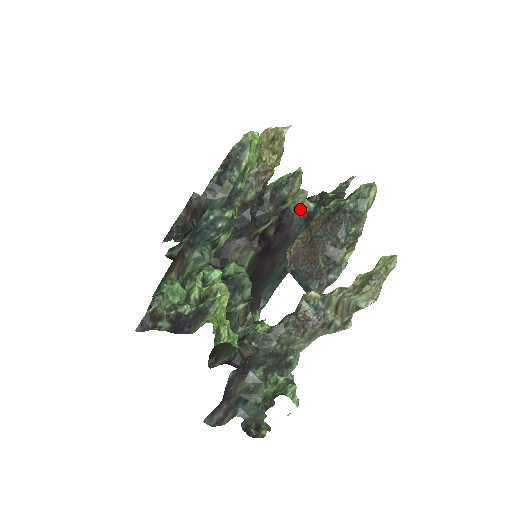
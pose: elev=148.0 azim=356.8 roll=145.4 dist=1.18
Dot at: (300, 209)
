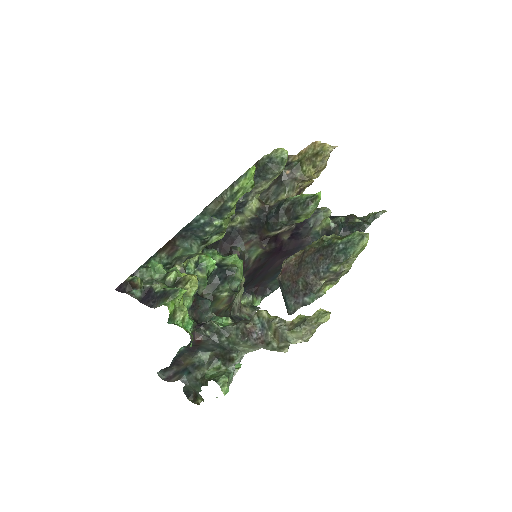
Dot at: (320, 225)
